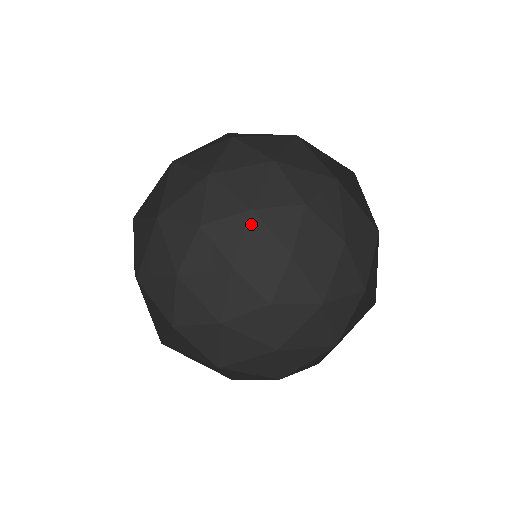
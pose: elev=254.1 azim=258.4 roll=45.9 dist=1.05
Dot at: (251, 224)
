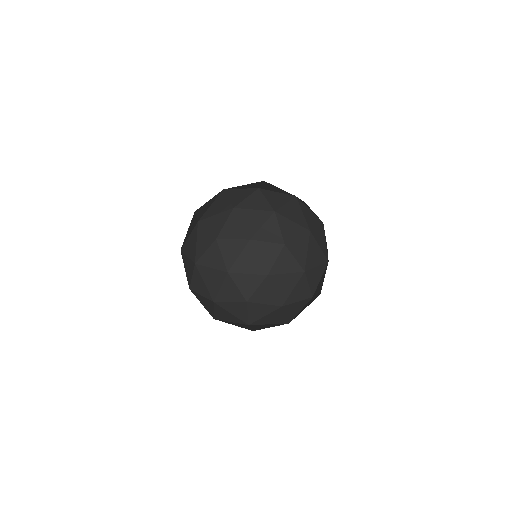
Dot at: (247, 249)
